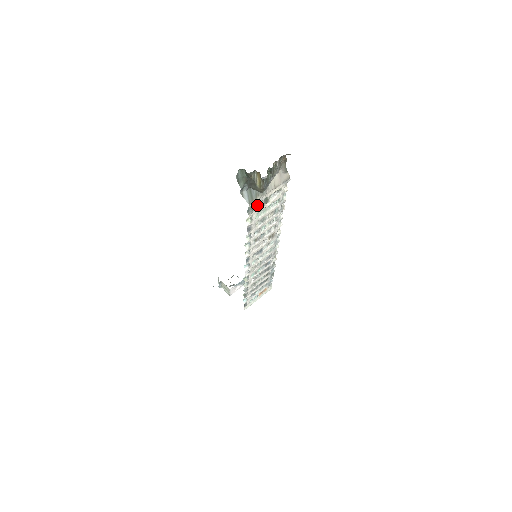
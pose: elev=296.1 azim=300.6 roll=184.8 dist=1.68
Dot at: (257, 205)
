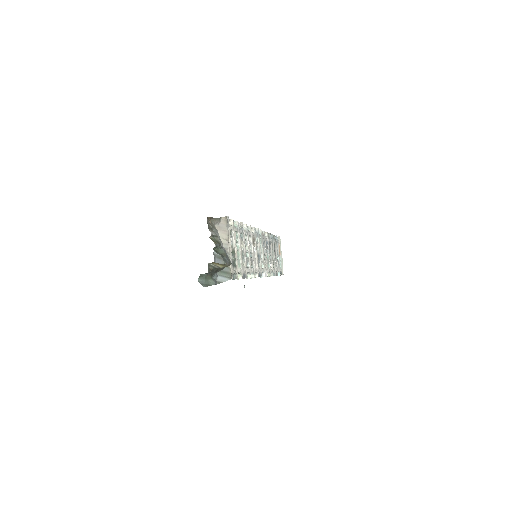
Dot at: (233, 266)
